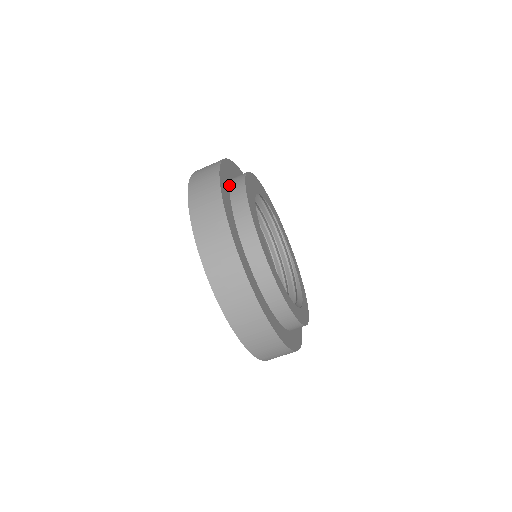
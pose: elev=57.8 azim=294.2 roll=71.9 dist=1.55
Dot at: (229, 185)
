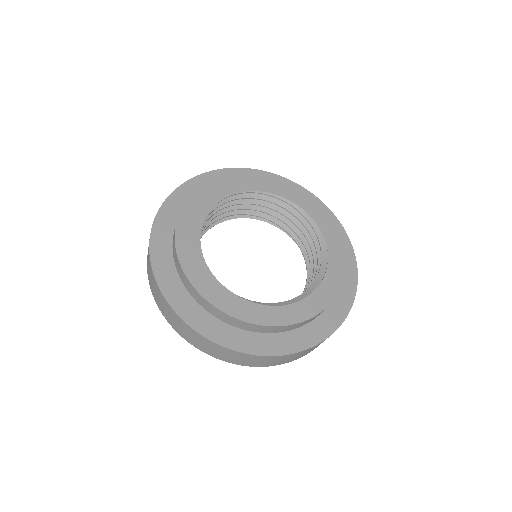
Dot at: (173, 261)
